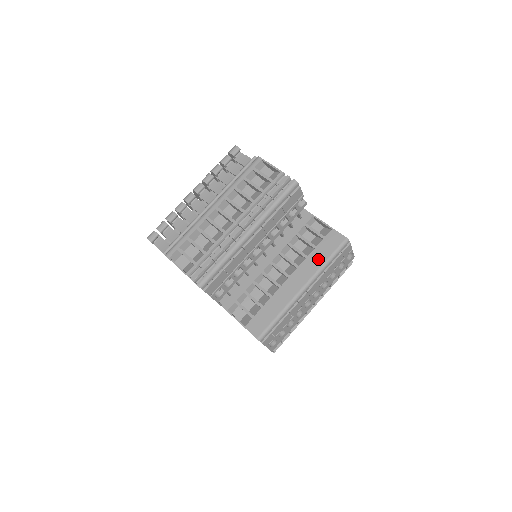
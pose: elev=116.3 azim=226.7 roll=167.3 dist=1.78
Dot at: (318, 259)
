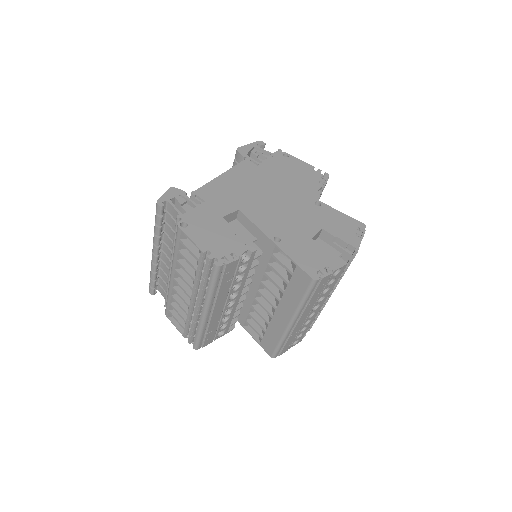
Dot at: (293, 298)
